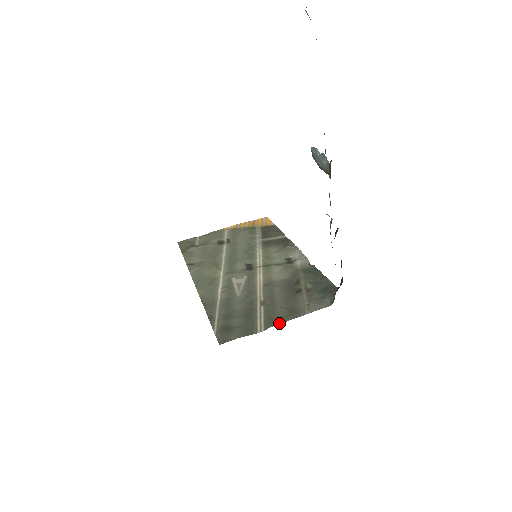
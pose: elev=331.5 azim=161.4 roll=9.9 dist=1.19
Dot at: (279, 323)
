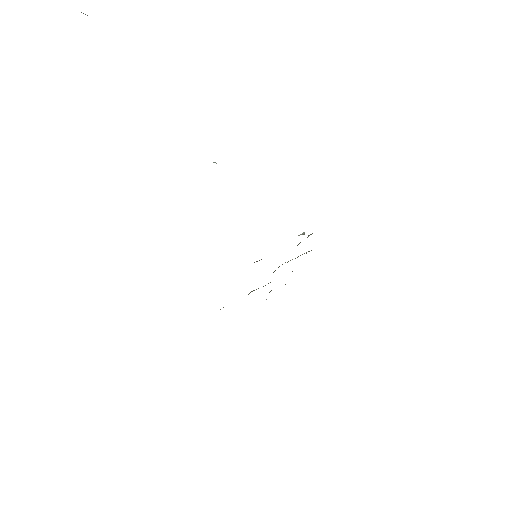
Dot at: occluded
